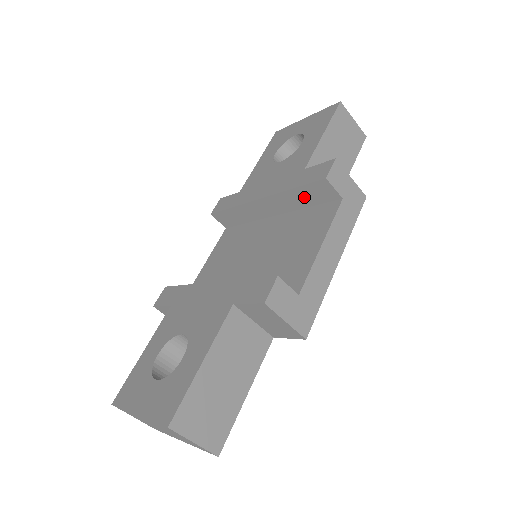
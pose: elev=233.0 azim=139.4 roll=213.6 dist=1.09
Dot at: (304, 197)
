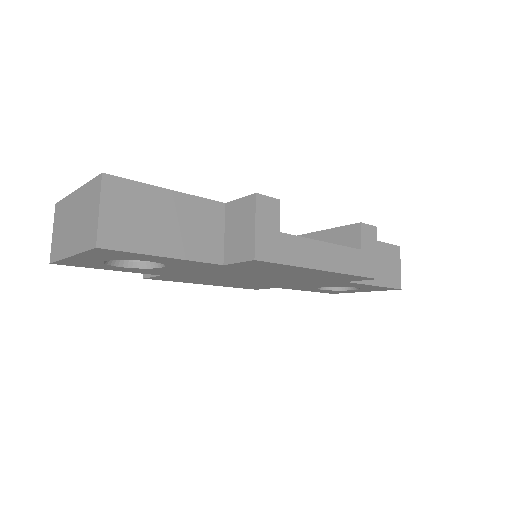
Dot at: (330, 241)
